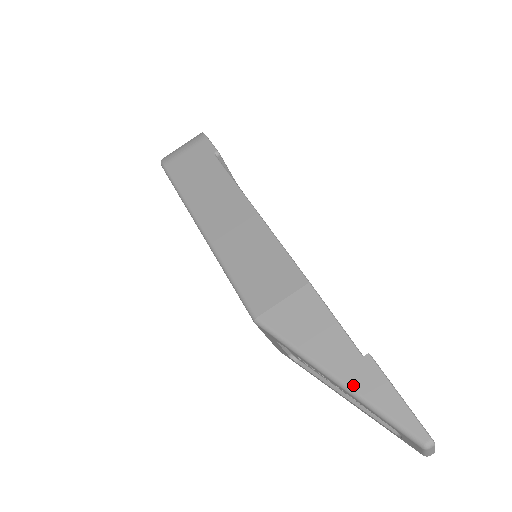
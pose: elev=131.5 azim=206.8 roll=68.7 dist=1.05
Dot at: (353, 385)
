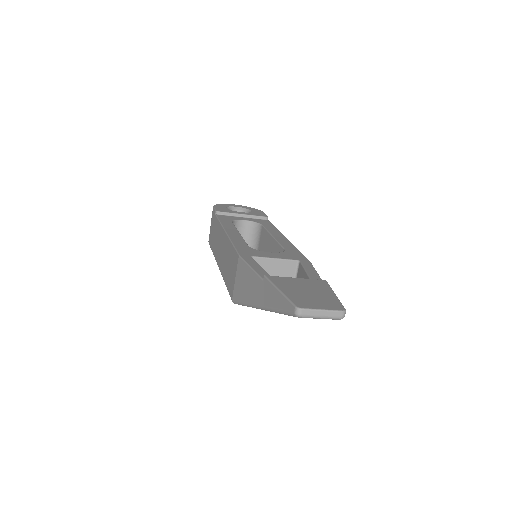
Dot at: (265, 304)
